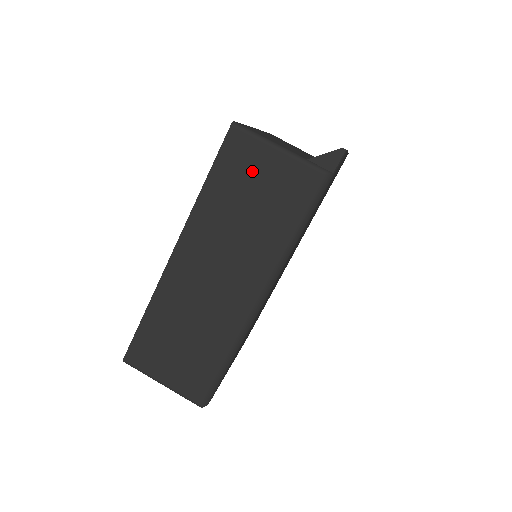
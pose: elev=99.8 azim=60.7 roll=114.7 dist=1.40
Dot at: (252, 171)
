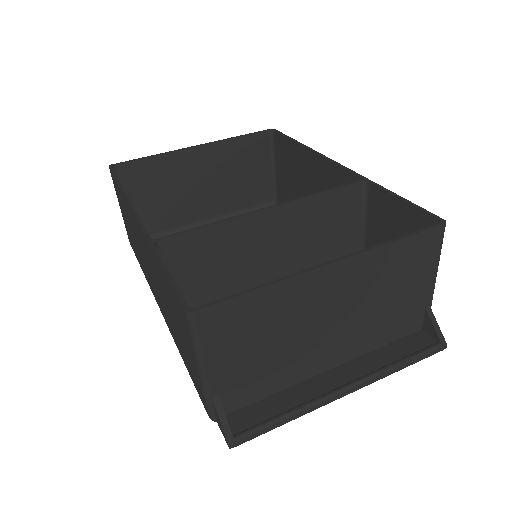
Dot at: (182, 328)
